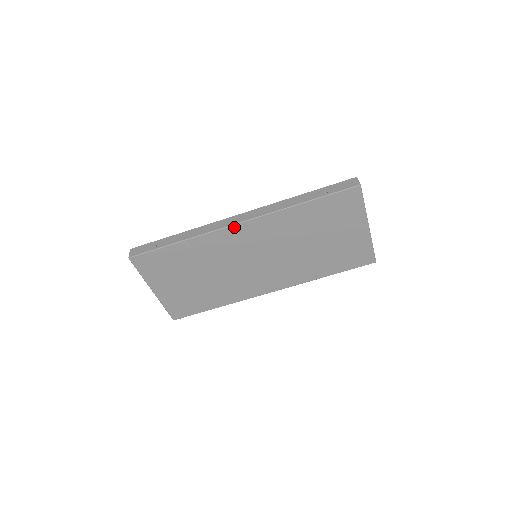
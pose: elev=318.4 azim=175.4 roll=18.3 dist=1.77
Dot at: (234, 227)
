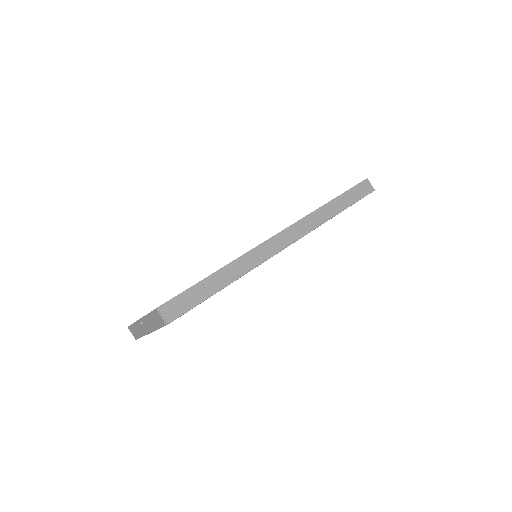
Dot at: occluded
